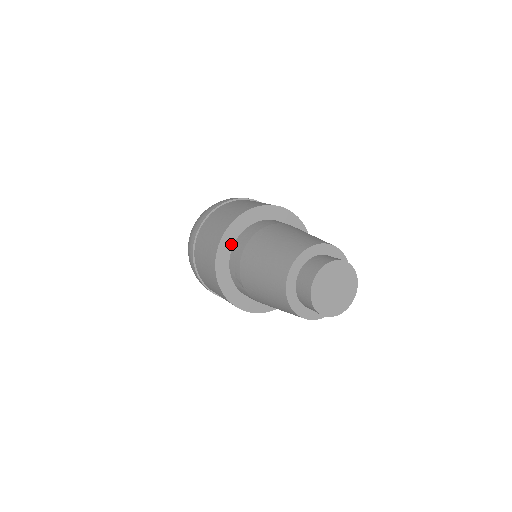
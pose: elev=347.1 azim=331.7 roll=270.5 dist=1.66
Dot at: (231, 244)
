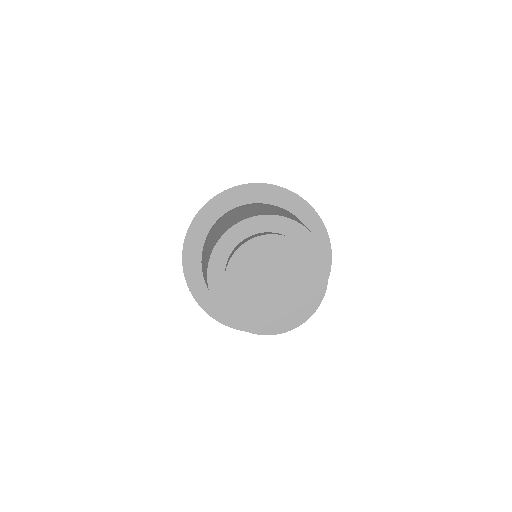
Dot at: (237, 203)
